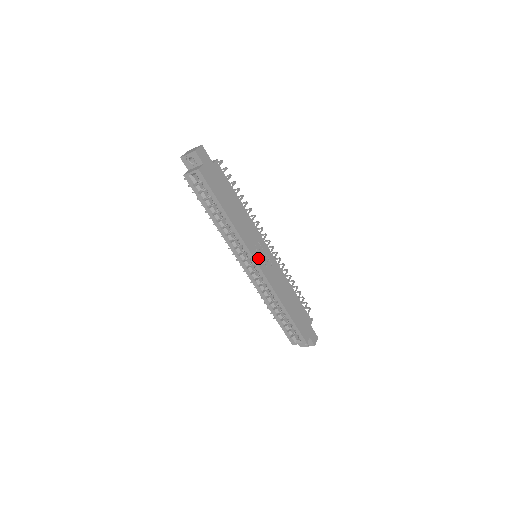
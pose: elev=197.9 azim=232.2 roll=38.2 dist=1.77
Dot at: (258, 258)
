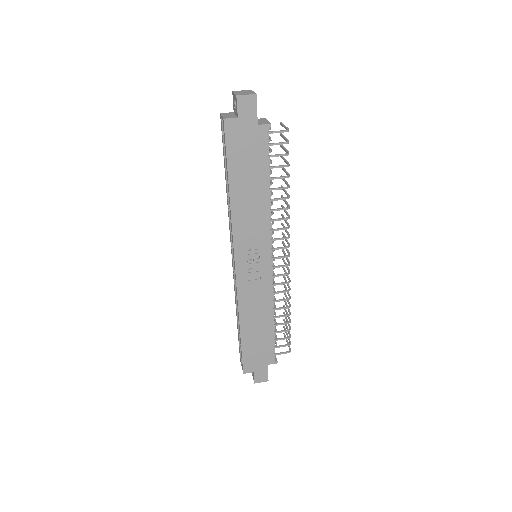
Dot at: (242, 260)
